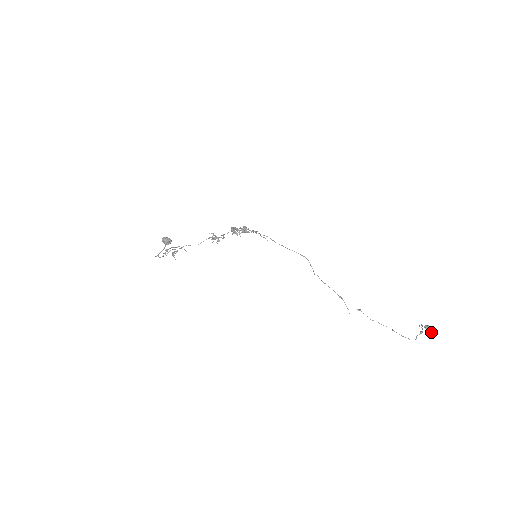
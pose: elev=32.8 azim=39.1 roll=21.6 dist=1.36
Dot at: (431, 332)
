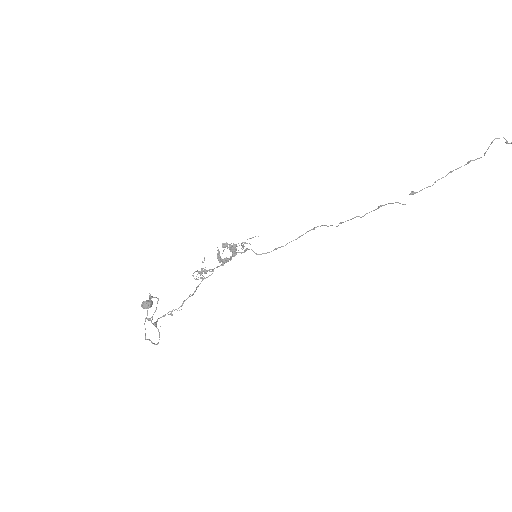
Dot at: out of frame
